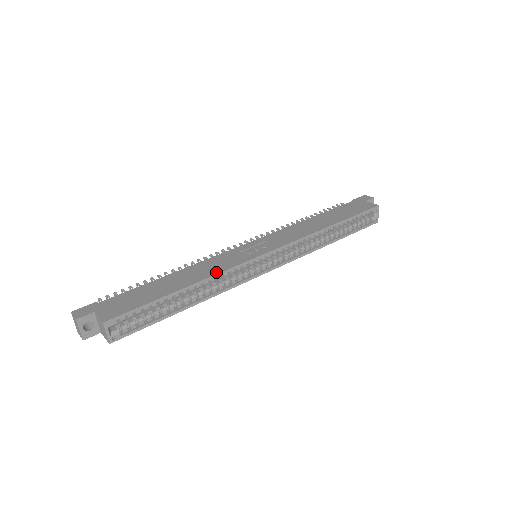
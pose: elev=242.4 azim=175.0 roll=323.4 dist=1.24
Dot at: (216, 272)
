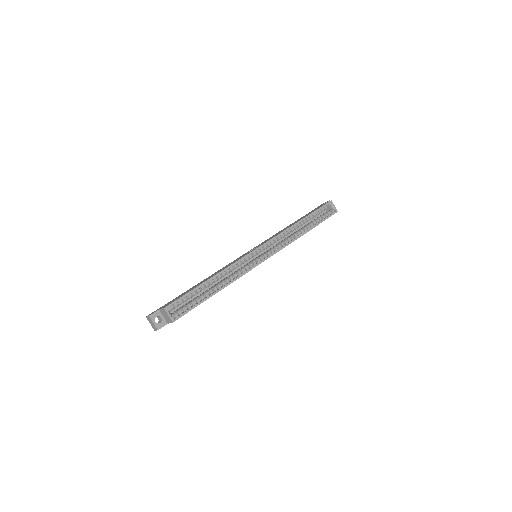
Dot at: (228, 266)
